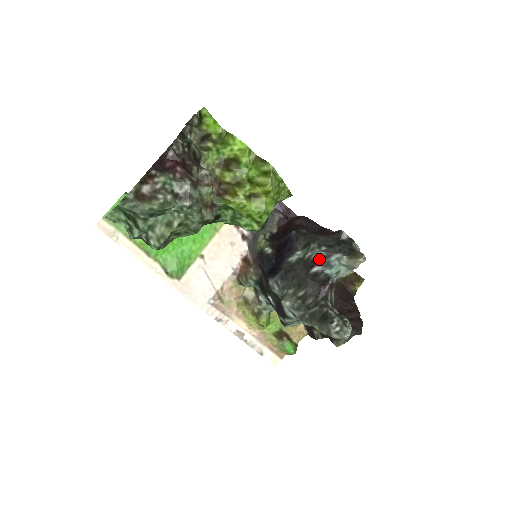
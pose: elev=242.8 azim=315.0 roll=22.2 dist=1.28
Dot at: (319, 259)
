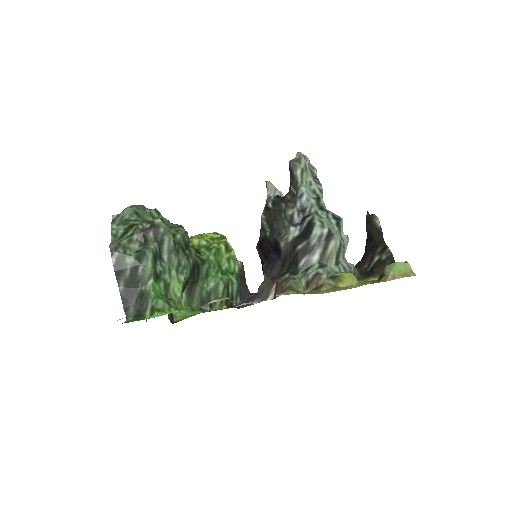
Dot at: (265, 207)
